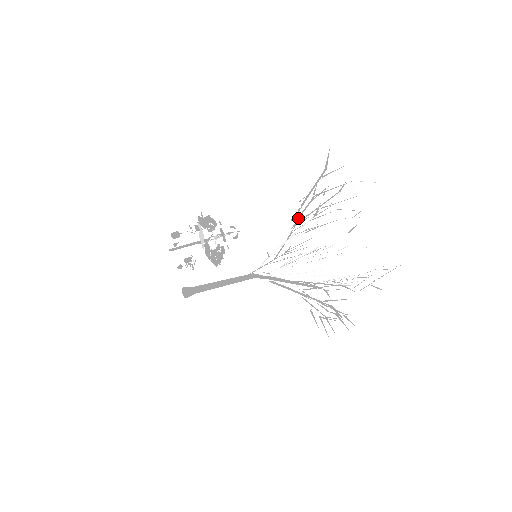
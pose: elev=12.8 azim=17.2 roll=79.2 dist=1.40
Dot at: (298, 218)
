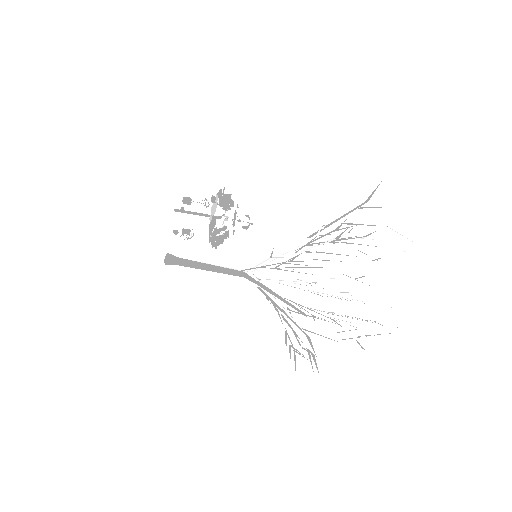
Dot at: (318, 233)
